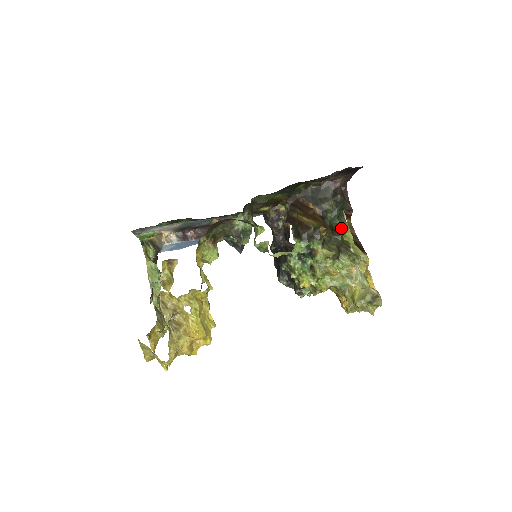
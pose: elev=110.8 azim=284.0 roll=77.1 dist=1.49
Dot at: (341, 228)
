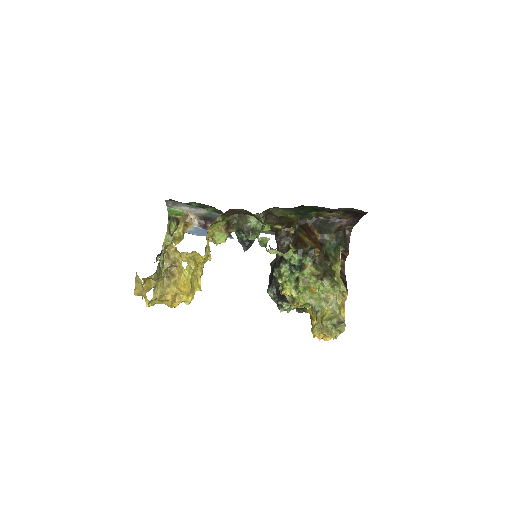
Dot at: (333, 259)
